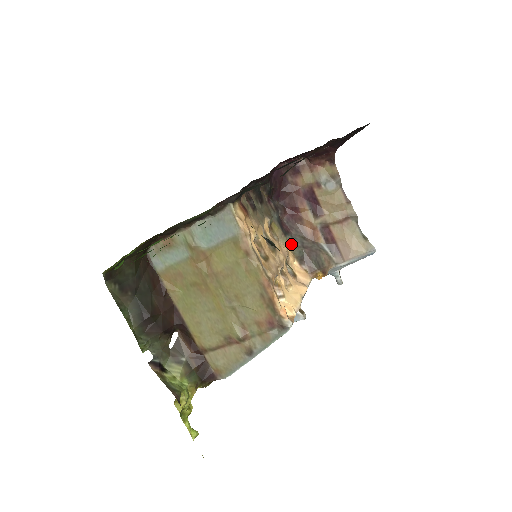
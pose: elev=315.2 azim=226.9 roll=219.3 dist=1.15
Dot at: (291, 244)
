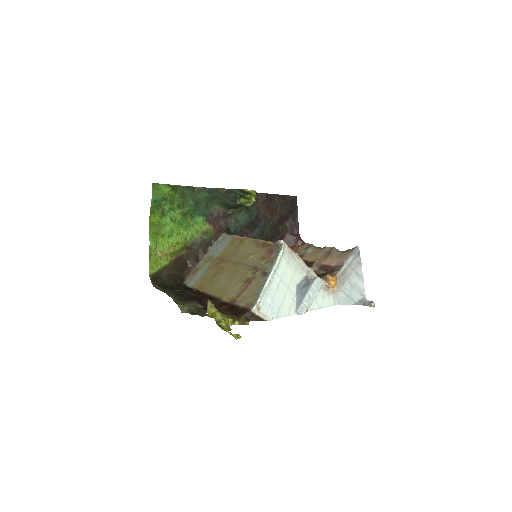
Dot at: occluded
